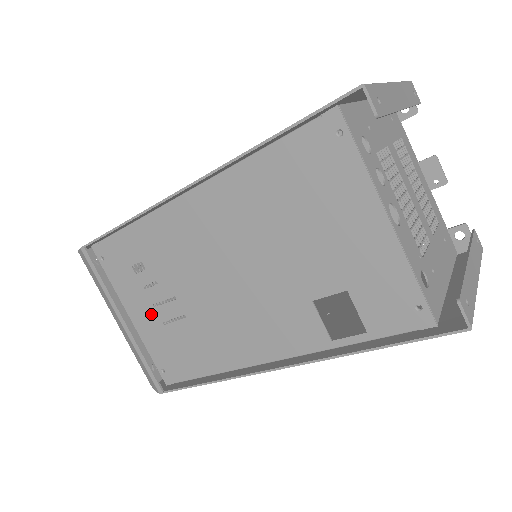
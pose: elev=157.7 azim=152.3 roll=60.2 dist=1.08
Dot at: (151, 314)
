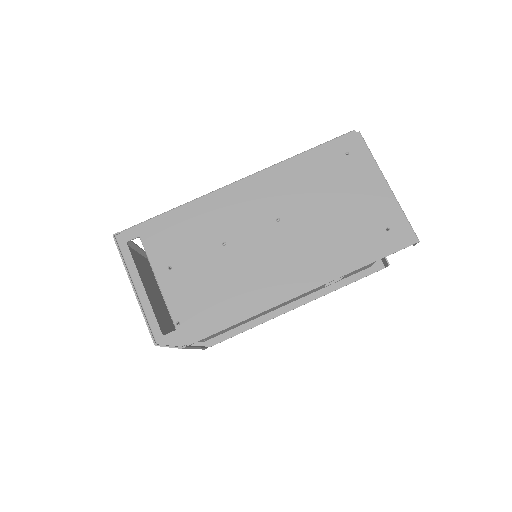
Dot at: occluded
